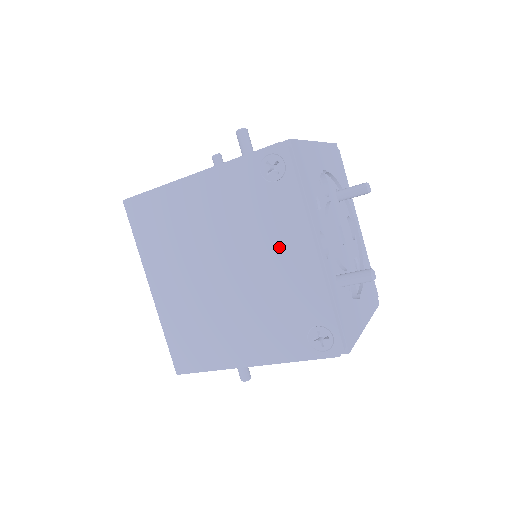
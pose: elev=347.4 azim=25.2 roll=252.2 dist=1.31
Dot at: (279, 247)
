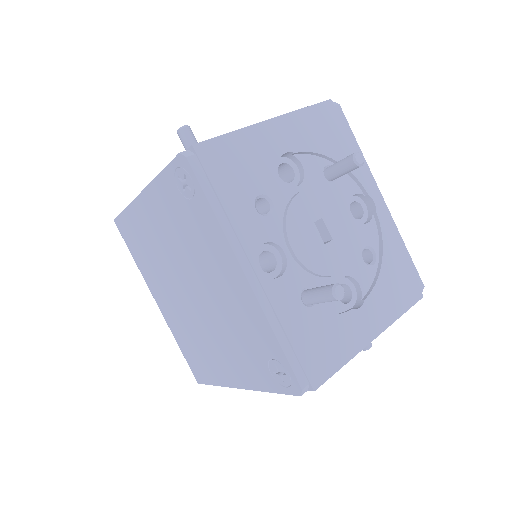
Dot at: (217, 270)
